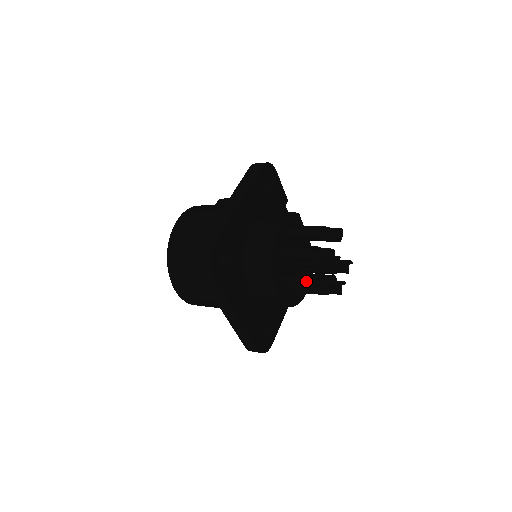
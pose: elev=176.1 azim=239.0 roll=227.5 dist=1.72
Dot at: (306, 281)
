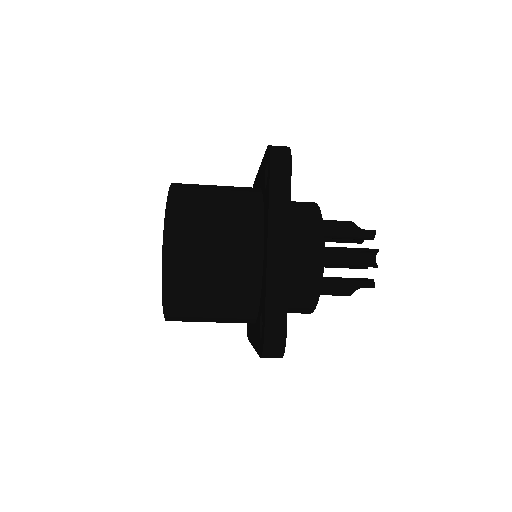
Dot at: (351, 249)
